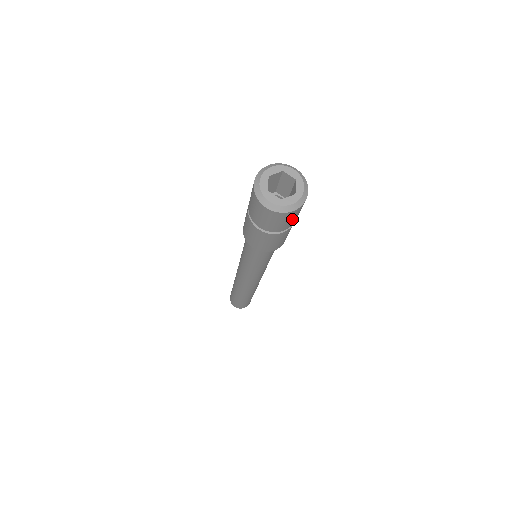
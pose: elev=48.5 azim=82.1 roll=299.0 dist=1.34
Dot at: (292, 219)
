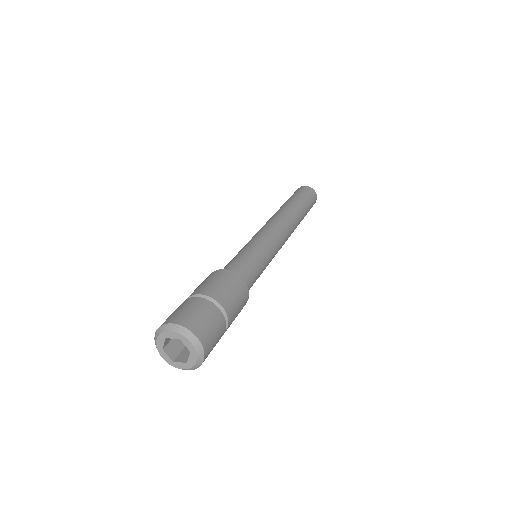
Dot at: (215, 342)
